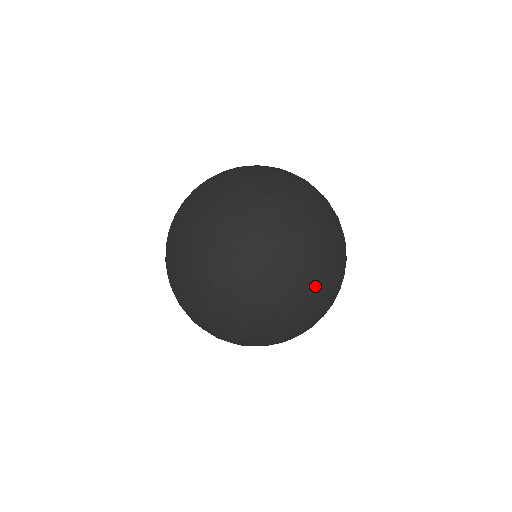
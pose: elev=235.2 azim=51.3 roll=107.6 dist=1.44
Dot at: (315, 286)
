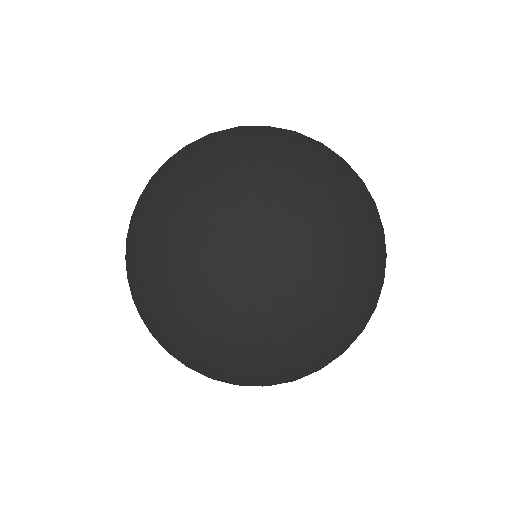
Dot at: (323, 367)
